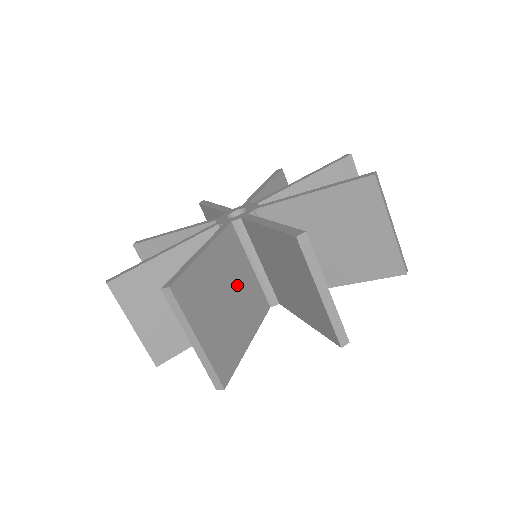
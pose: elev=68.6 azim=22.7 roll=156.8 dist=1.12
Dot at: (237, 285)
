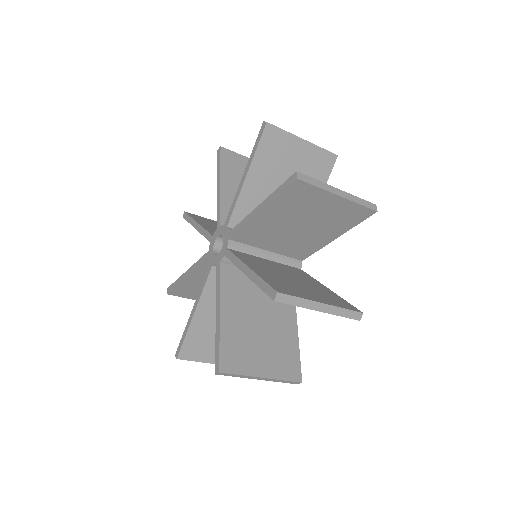
Dot at: occluded
